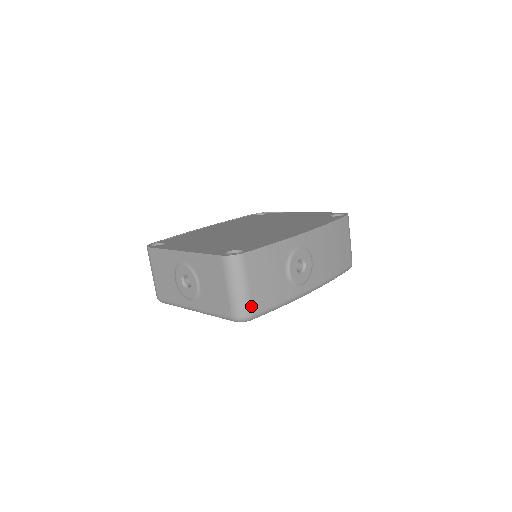
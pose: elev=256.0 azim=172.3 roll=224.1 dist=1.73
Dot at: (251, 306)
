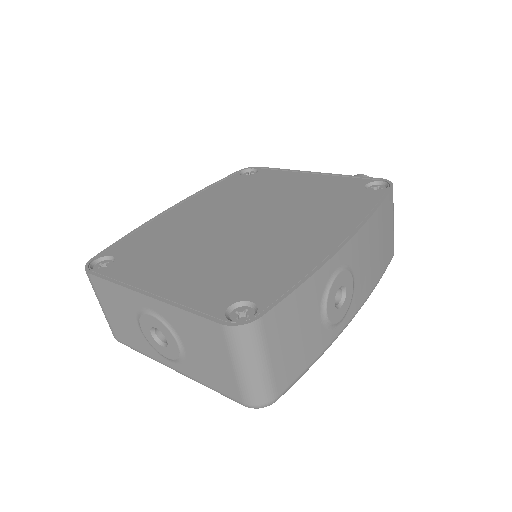
Dot at: (274, 387)
